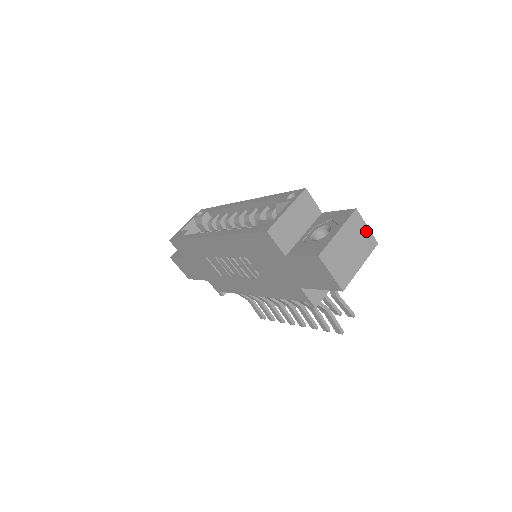
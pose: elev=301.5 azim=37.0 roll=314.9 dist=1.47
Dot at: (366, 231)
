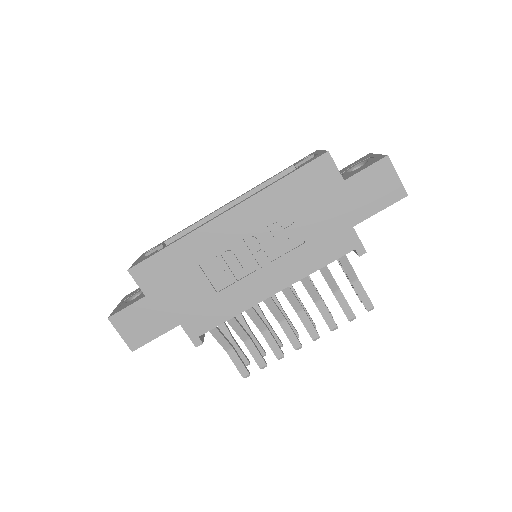
Dot at: occluded
